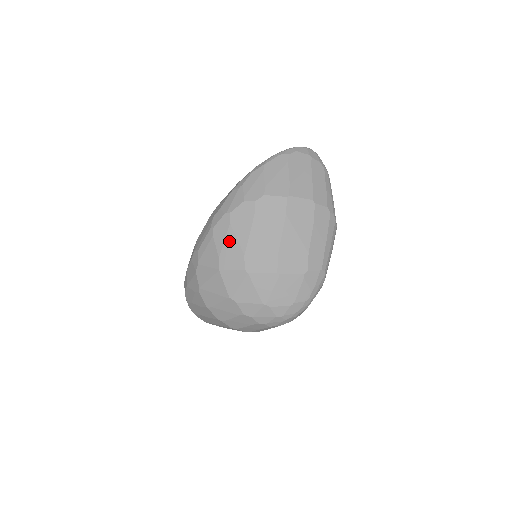
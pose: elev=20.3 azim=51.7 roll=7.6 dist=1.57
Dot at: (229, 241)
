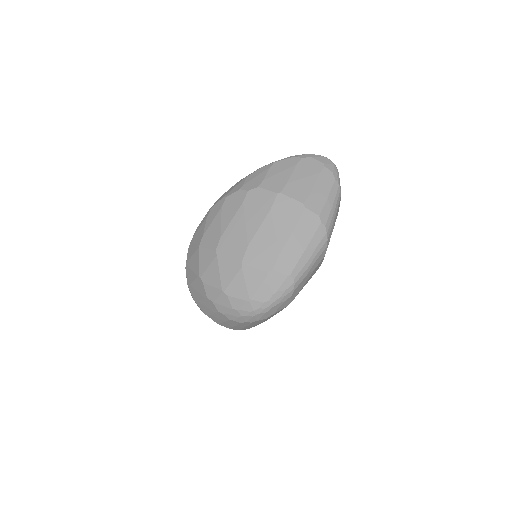
Dot at: (215, 222)
